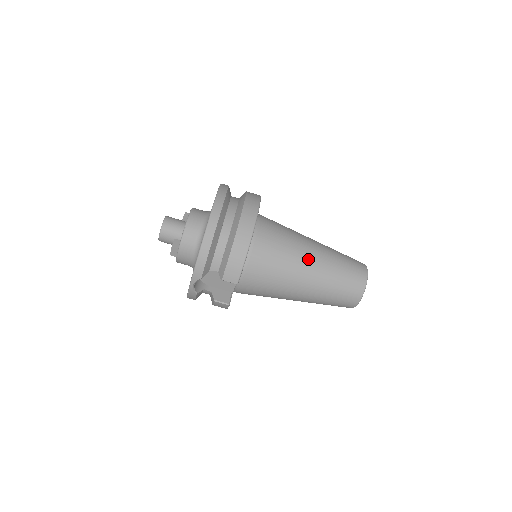
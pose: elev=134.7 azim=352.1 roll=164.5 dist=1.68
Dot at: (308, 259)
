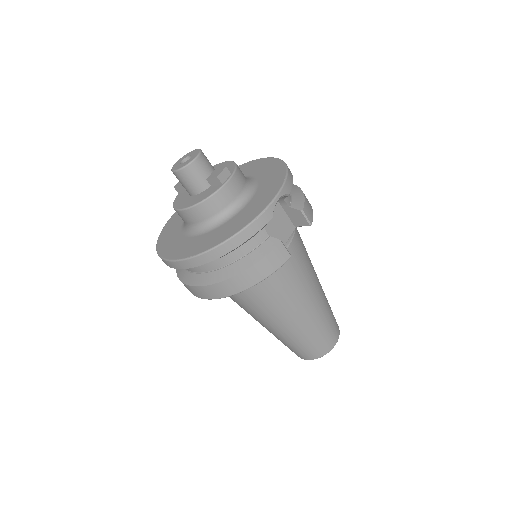
Dot at: occluded
